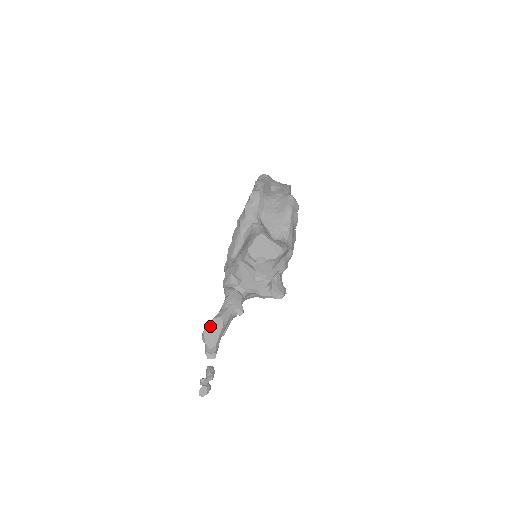
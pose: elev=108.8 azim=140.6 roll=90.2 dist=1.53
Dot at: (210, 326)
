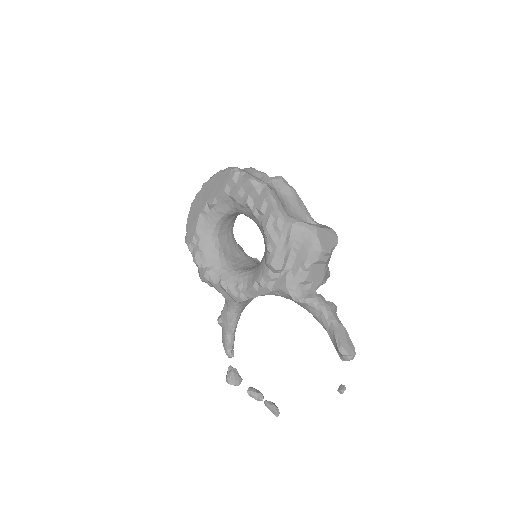
Dot at: (342, 338)
